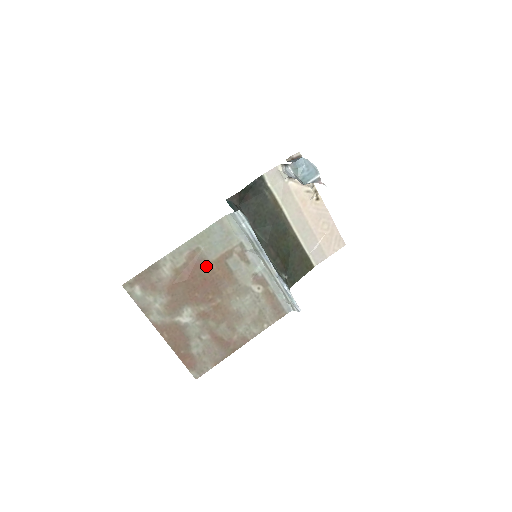
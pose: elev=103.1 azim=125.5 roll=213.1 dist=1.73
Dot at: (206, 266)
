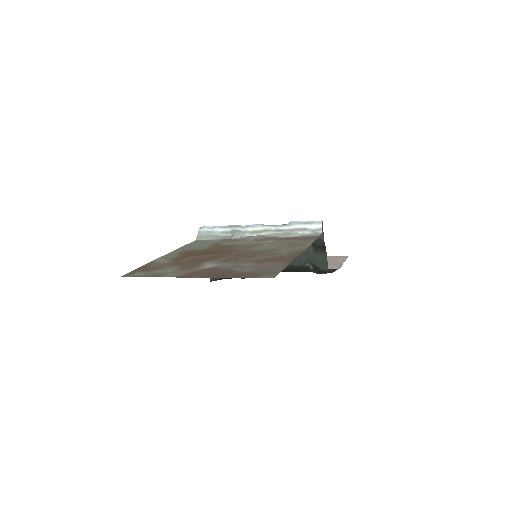
Dot at: (202, 251)
